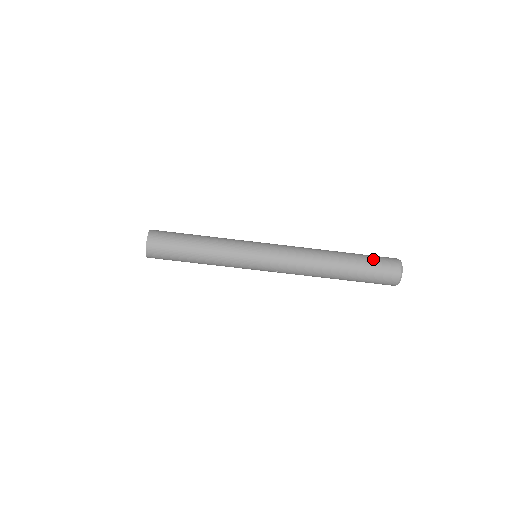
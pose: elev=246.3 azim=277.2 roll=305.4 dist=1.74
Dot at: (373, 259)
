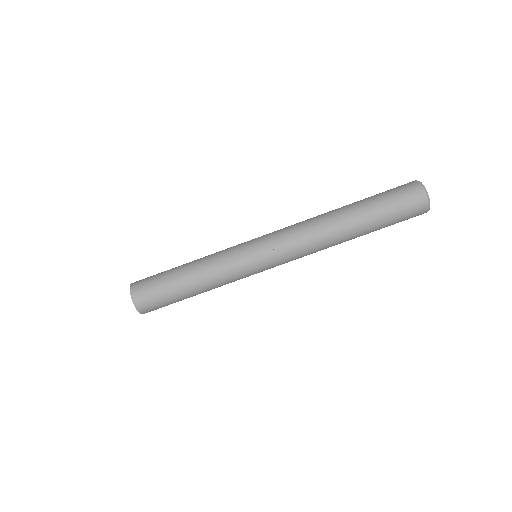
Dot at: occluded
